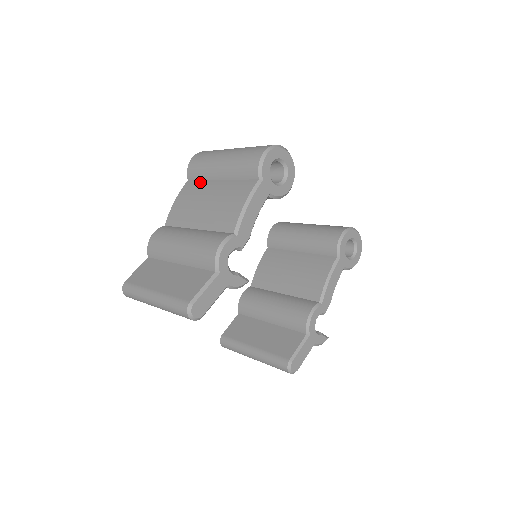
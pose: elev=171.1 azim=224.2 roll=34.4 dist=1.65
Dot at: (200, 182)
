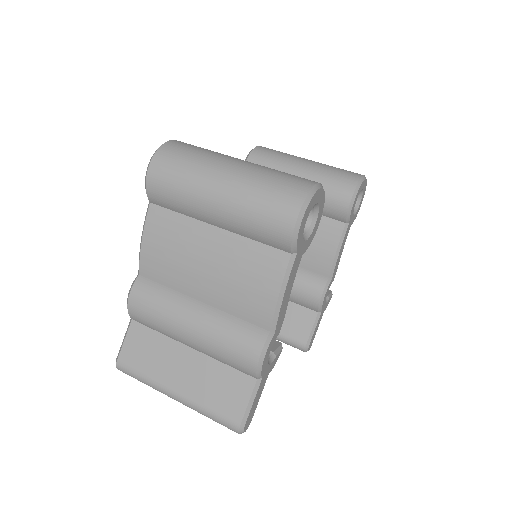
Dot at: (178, 217)
